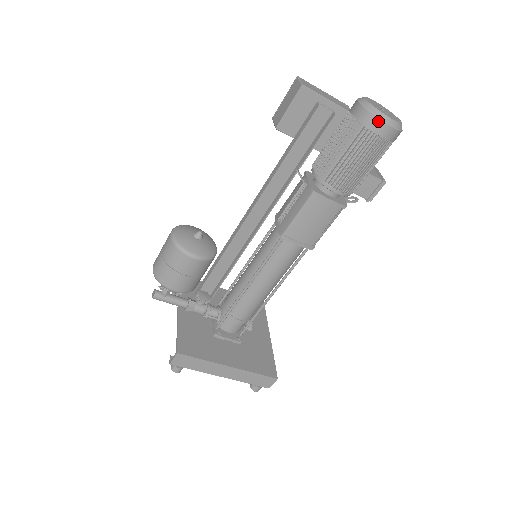
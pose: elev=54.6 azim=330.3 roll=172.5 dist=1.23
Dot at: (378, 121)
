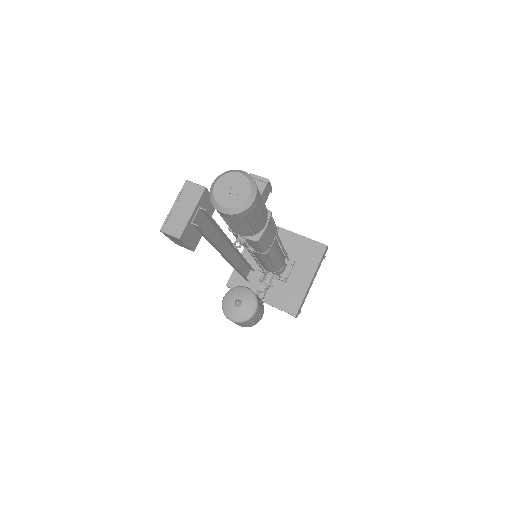
Dot at: (248, 209)
